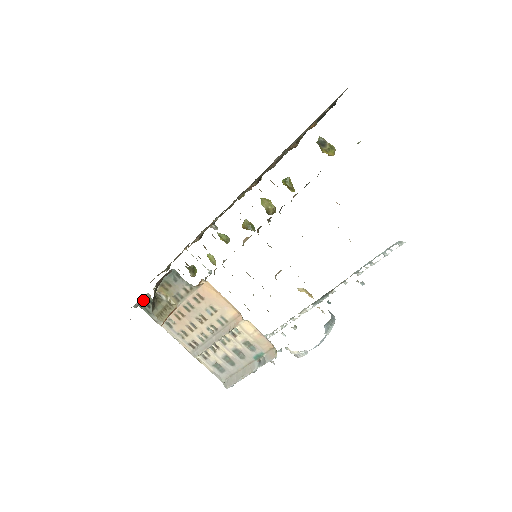
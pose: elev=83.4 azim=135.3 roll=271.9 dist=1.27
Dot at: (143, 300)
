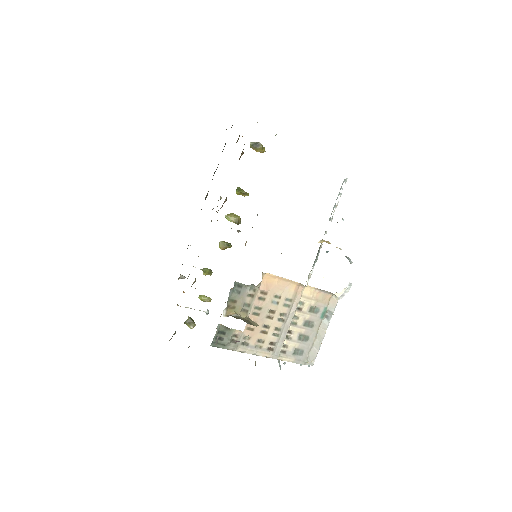
Dot at: (215, 336)
